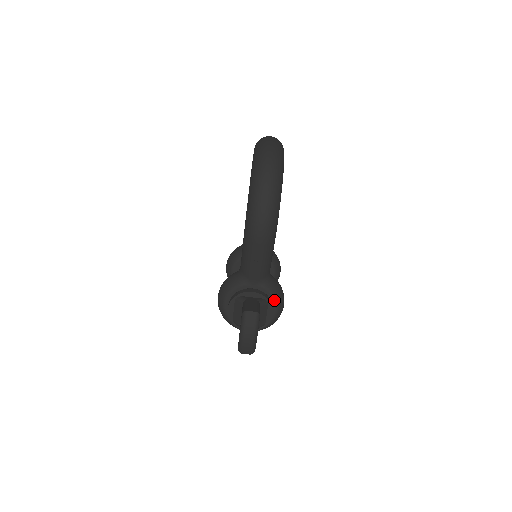
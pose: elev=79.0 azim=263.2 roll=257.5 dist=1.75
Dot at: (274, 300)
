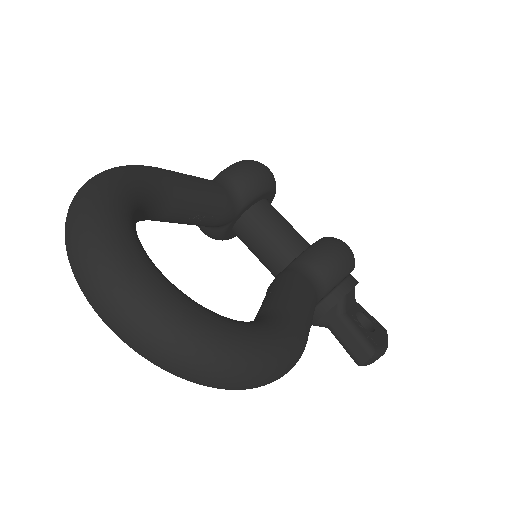
Dot at: (343, 279)
